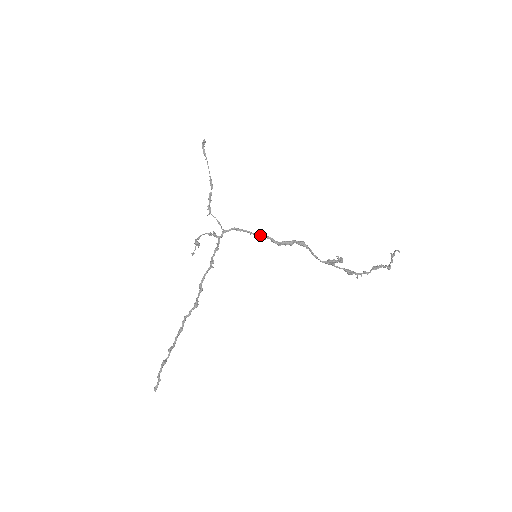
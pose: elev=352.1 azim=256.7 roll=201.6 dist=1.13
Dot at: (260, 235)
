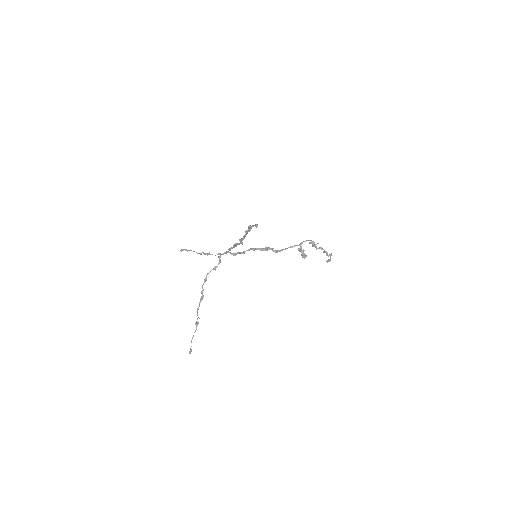
Dot at: (251, 248)
